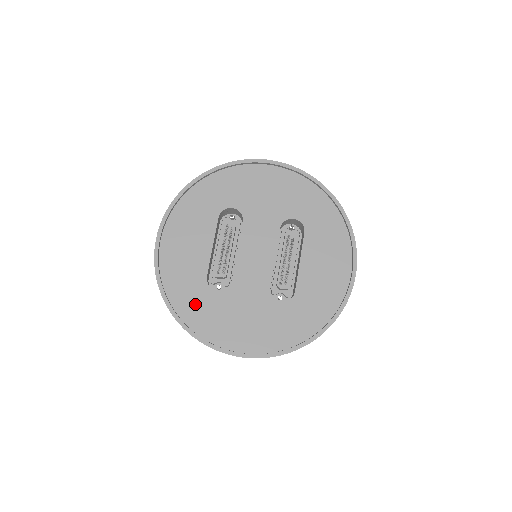
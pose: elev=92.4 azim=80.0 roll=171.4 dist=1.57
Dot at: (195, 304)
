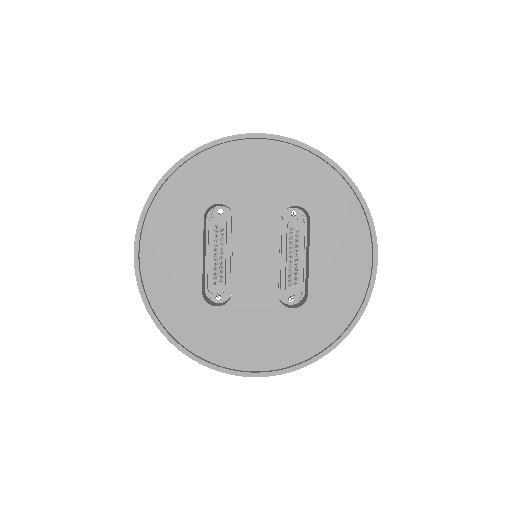
Dot at: (194, 326)
